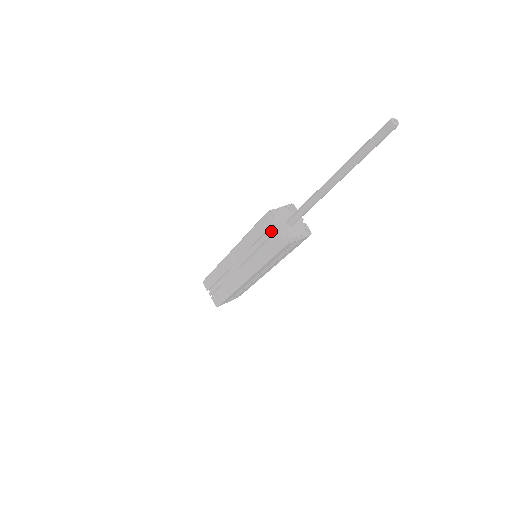
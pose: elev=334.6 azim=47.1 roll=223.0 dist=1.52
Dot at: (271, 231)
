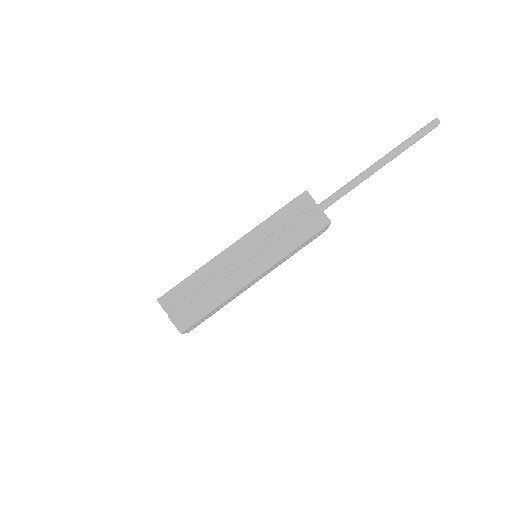
Dot at: (311, 210)
